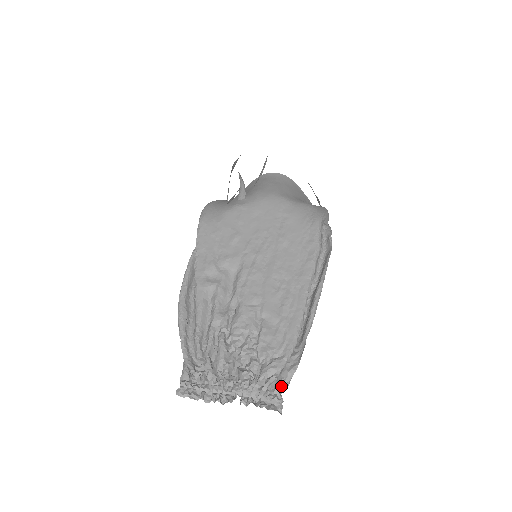
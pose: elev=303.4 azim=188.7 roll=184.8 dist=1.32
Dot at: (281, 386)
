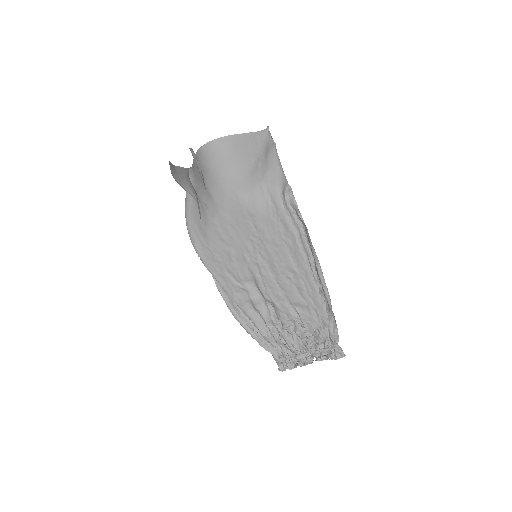
Dot at: (335, 342)
